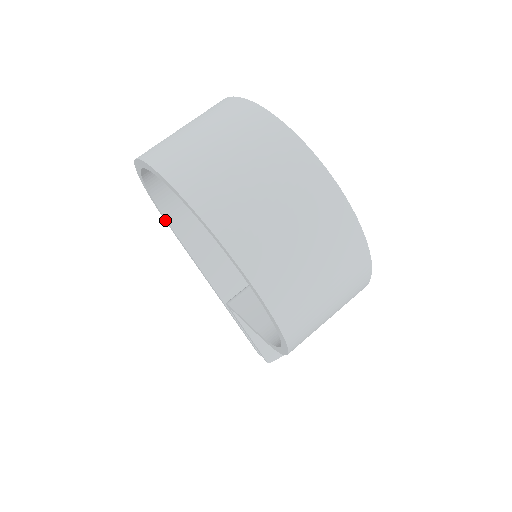
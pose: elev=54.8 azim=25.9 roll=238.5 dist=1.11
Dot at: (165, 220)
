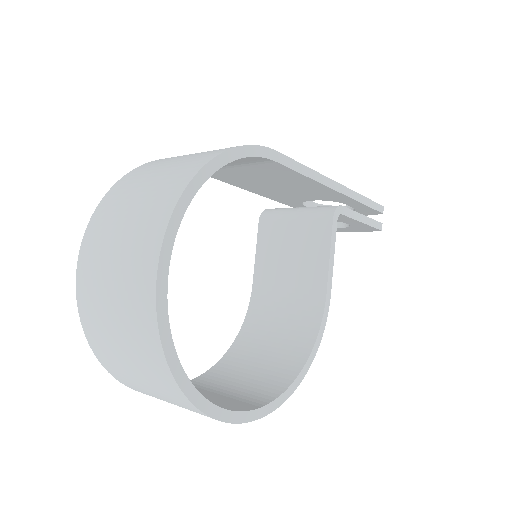
Dot at: occluded
